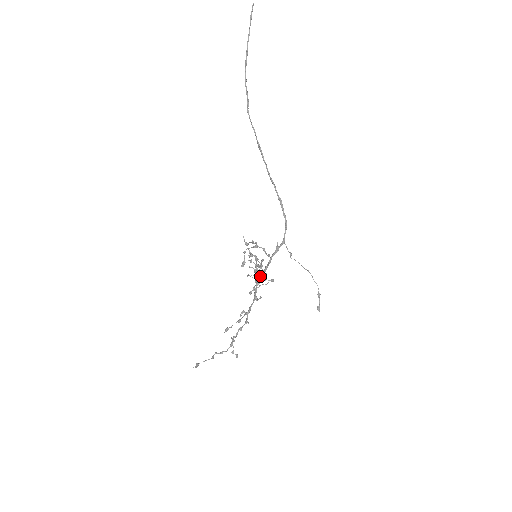
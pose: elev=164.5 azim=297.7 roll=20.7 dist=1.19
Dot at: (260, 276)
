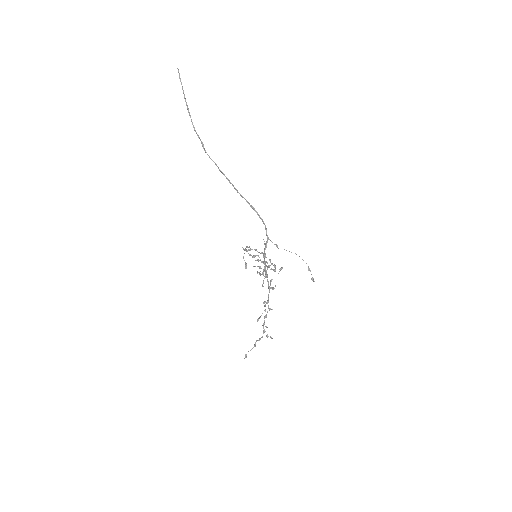
Dot at: occluded
